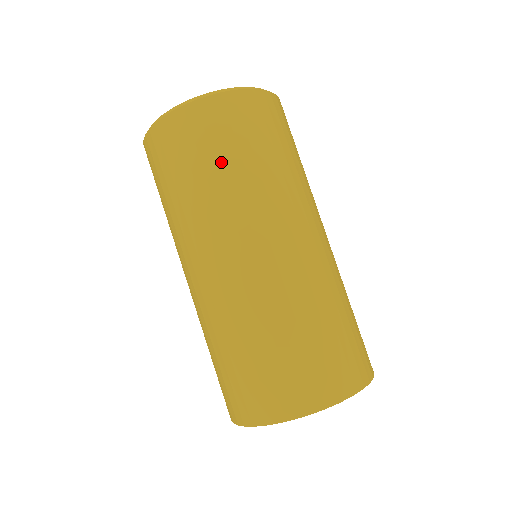
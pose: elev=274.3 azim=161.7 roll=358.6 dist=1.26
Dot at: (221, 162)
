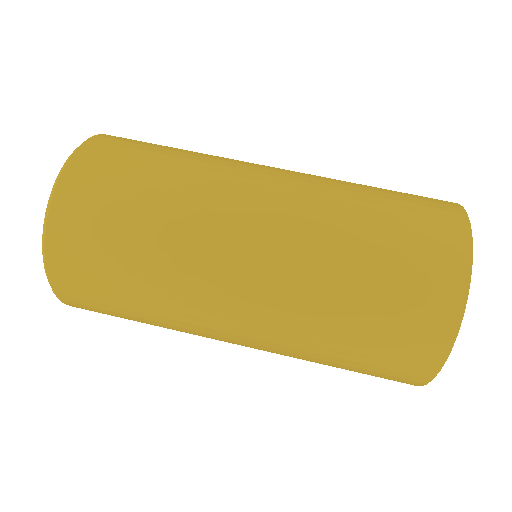
Dot at: (159, 158)
